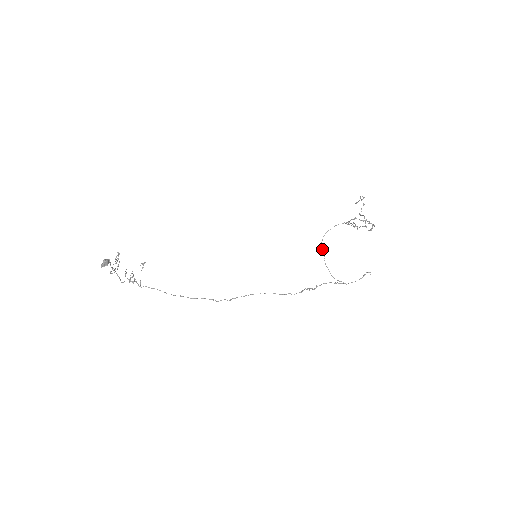
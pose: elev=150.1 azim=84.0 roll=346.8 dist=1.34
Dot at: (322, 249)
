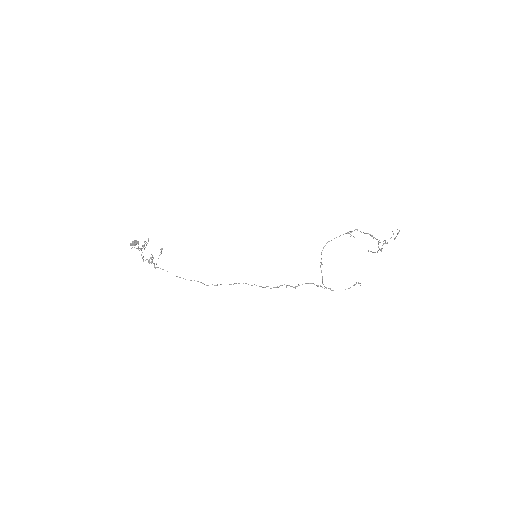
Dot at: (321, 258)
